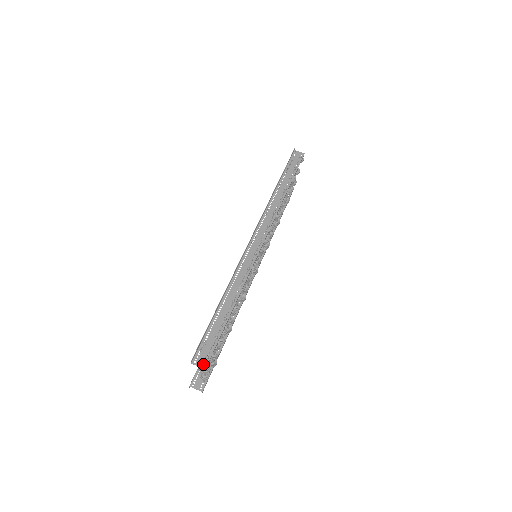
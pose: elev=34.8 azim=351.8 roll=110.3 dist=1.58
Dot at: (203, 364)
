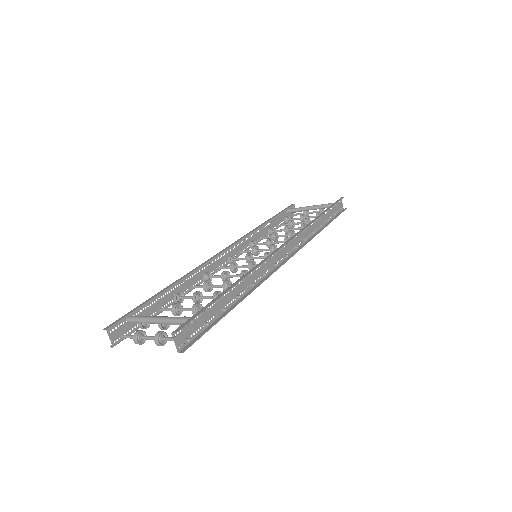
Dot at: (180, 344)
